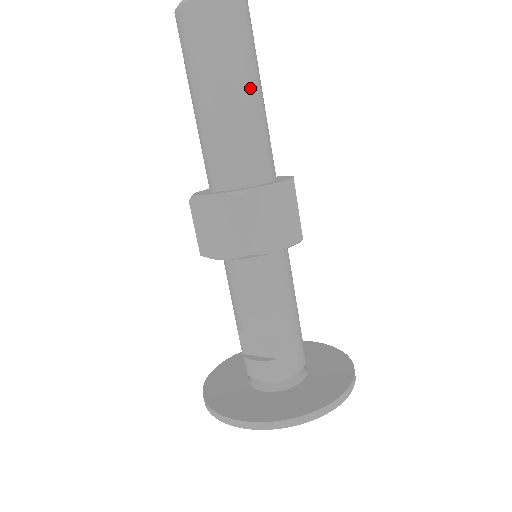
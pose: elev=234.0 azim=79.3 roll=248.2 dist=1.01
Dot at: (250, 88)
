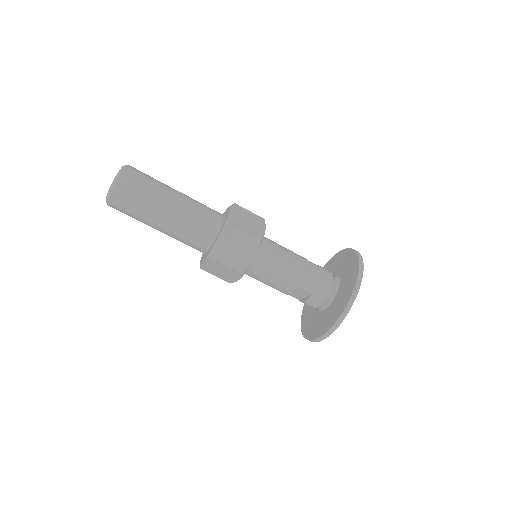
Dot at: (167, 205)
